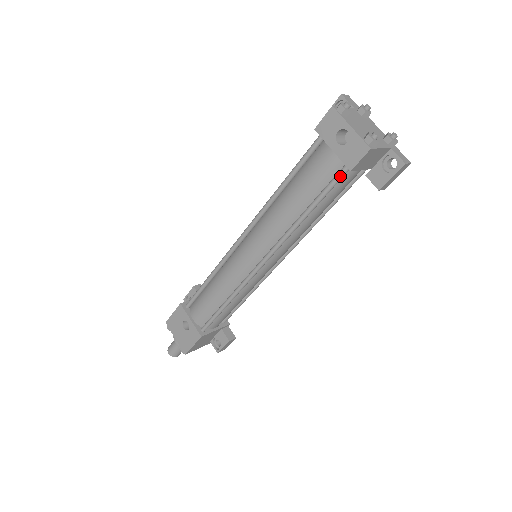
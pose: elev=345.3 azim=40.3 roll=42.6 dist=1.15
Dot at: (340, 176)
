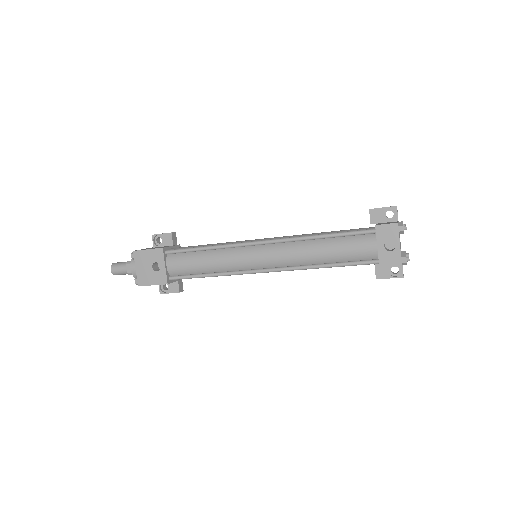
Dot at: (369, 263)
